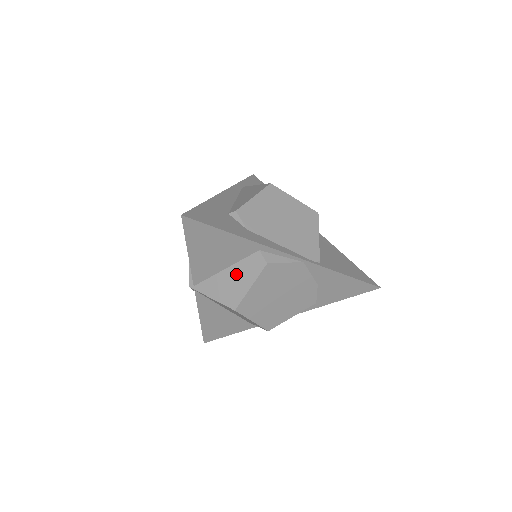
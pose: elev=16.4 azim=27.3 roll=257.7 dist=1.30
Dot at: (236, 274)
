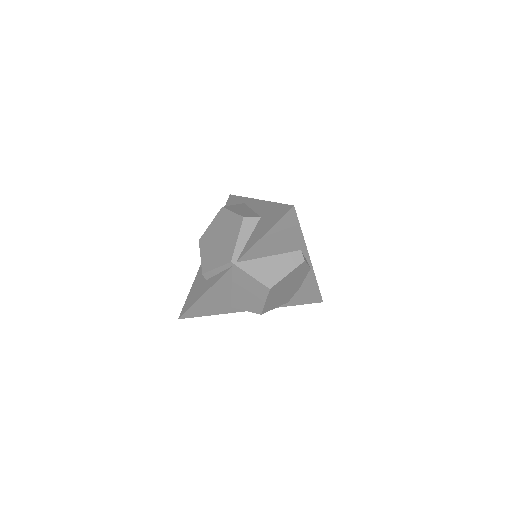
Dot at: (278, 262)
